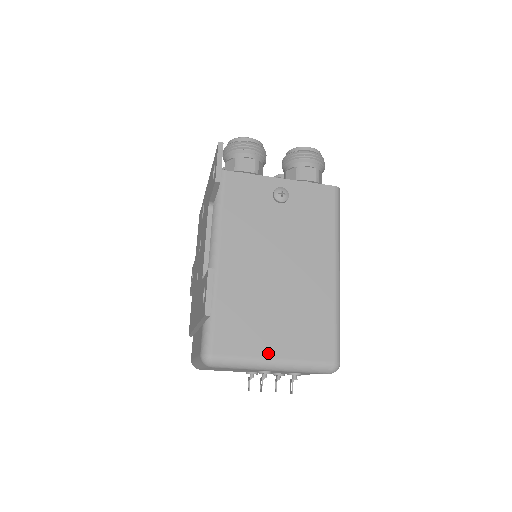
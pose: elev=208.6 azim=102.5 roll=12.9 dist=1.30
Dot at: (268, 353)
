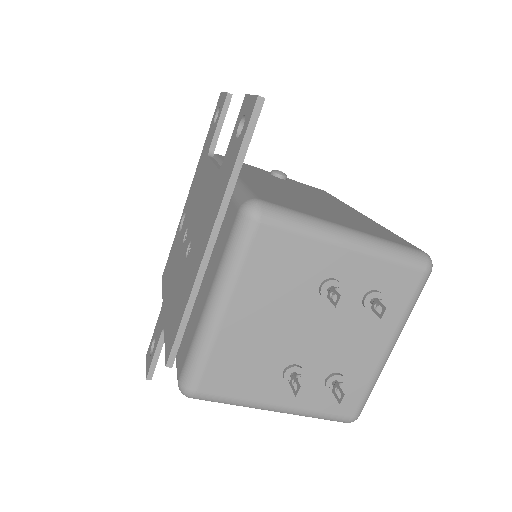
Dot at: (335, 222)
